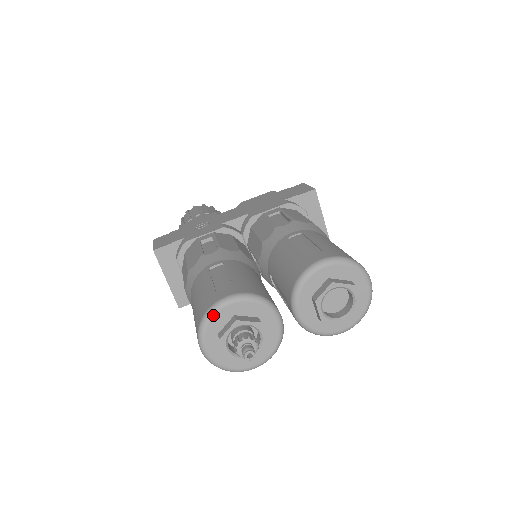
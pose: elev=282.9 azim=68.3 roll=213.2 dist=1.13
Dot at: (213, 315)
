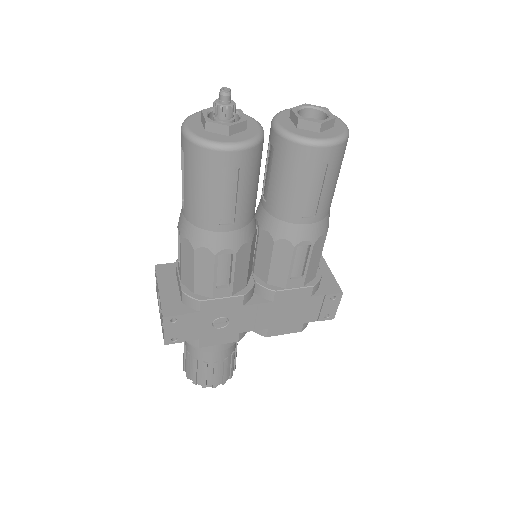
Dot at: (200, 112)
